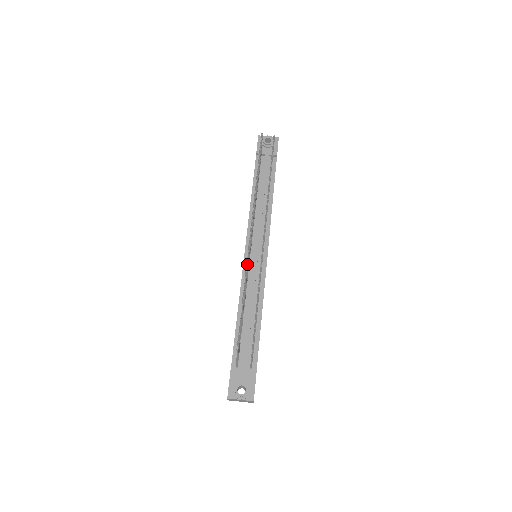
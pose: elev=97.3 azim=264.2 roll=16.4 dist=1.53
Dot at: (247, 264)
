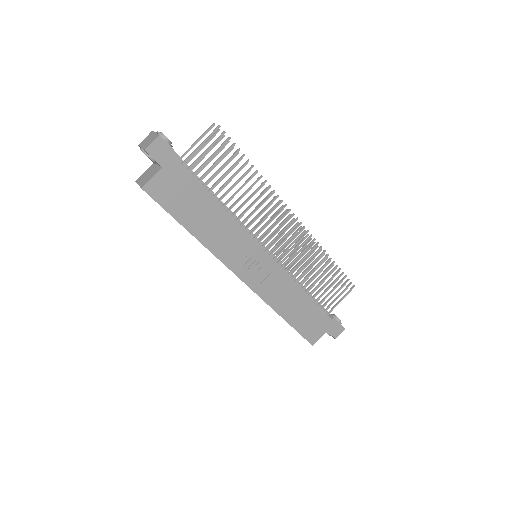
Dot at: occluded
